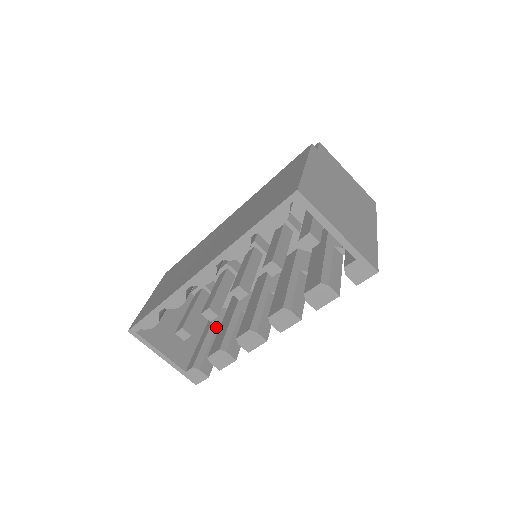
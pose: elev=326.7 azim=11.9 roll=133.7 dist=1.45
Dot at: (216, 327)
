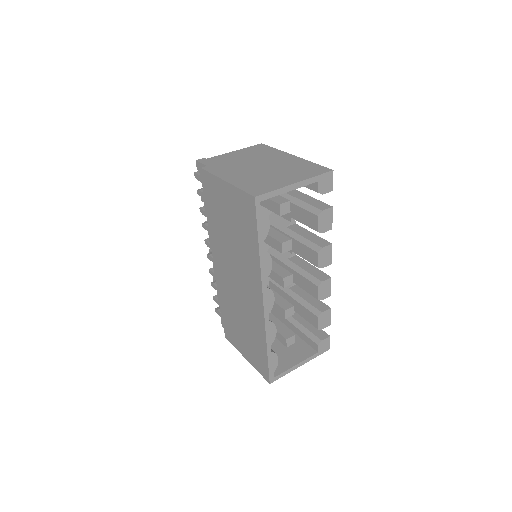
Dot at: occluded
